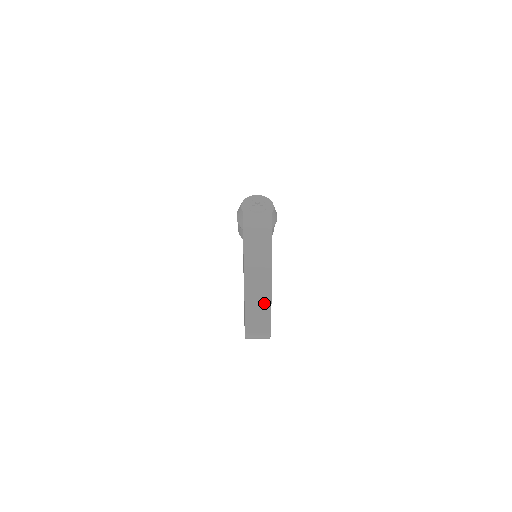
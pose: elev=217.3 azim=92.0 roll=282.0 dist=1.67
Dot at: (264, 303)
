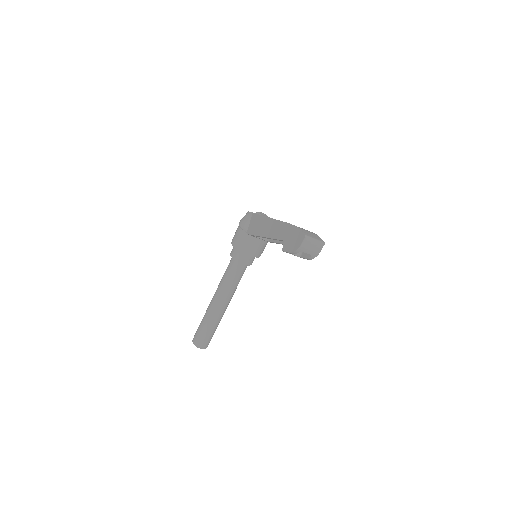
Dot at: (309, 231)
